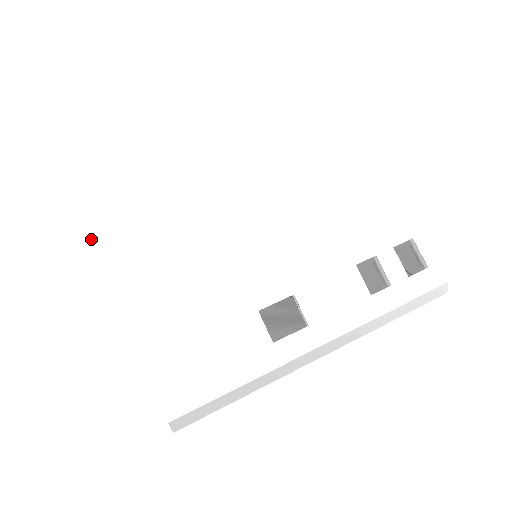
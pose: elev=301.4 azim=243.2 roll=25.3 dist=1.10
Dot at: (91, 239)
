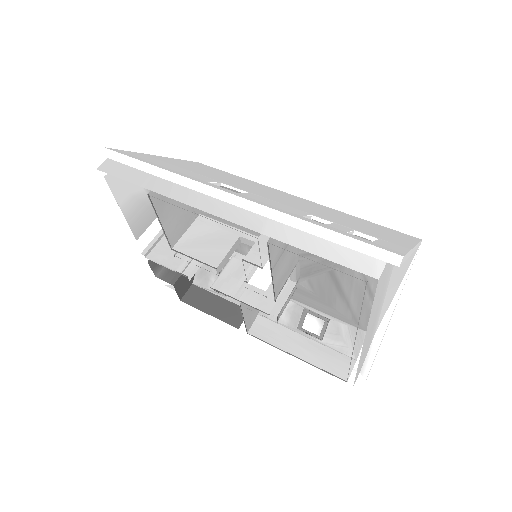
Dot at: (198, 163)
